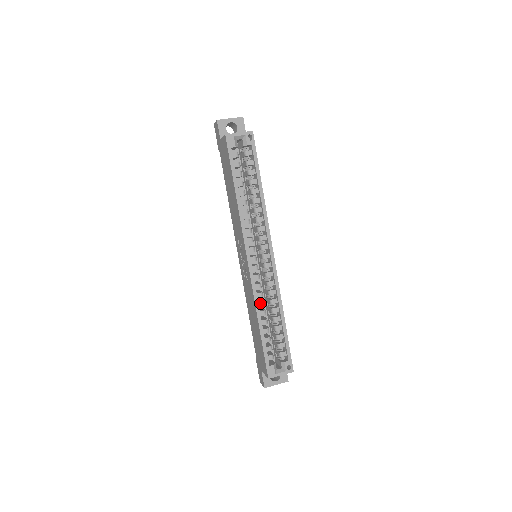
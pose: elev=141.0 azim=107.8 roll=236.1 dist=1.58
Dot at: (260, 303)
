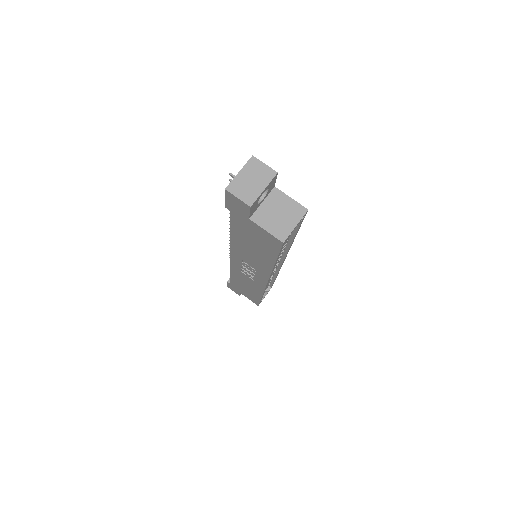
Dot at: occluded
